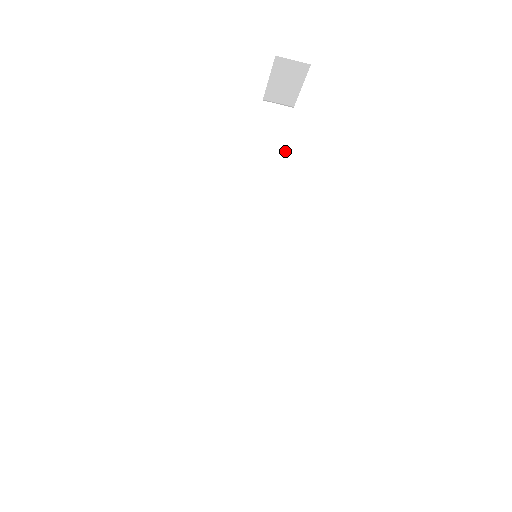
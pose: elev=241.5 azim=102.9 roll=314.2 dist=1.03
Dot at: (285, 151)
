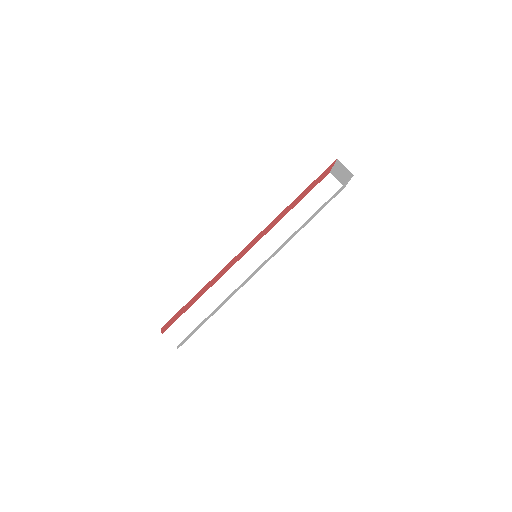
Dot at: occluded
